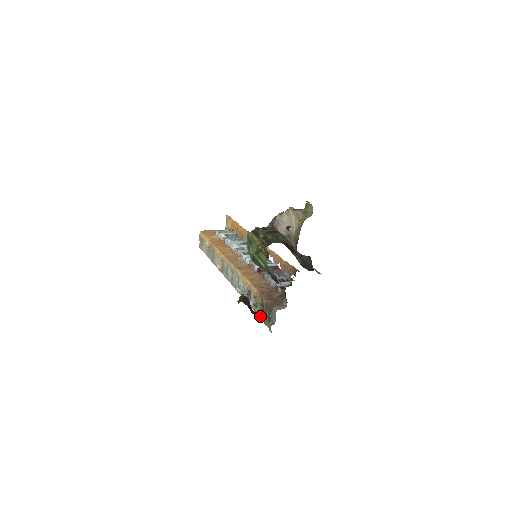
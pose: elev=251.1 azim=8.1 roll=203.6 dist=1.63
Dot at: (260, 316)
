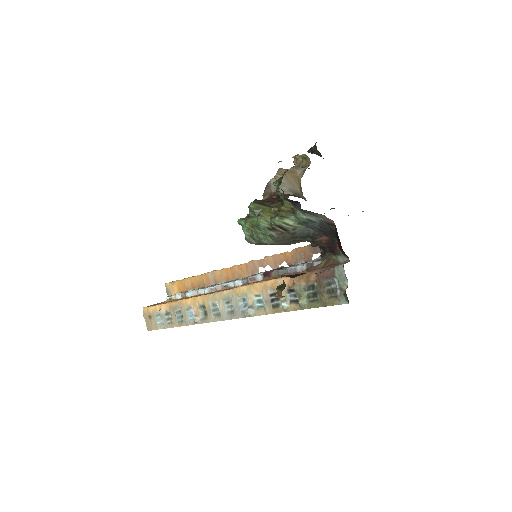
Dot at: (312, 305)
